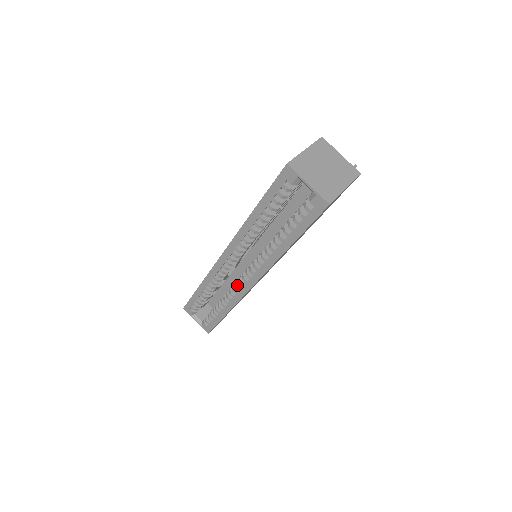
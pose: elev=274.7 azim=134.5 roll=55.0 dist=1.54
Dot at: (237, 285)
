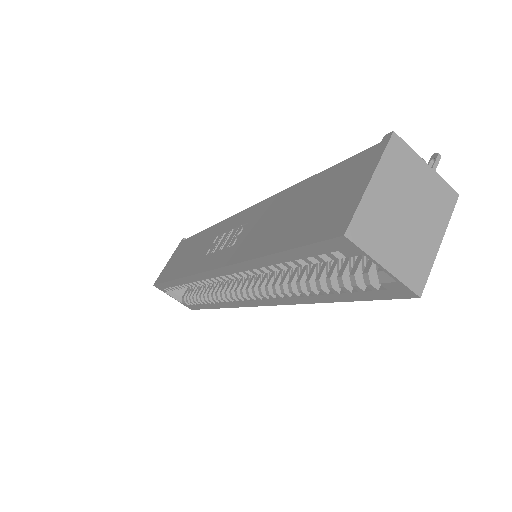
Dot at: (233, 297)
